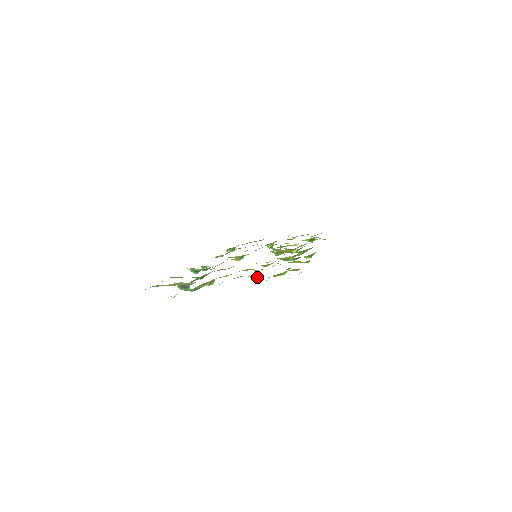
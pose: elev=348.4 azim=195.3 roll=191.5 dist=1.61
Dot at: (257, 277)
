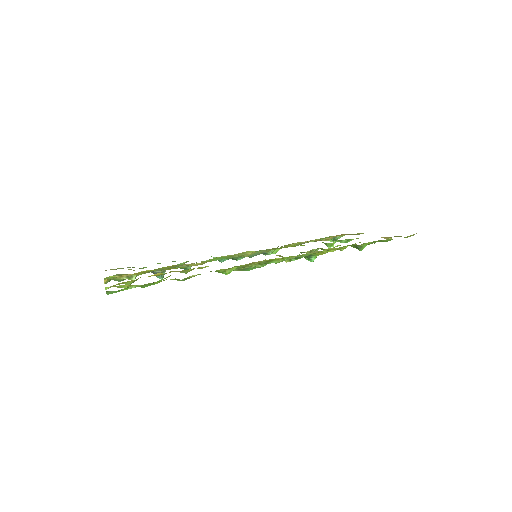
Dot at: (124, 283)
